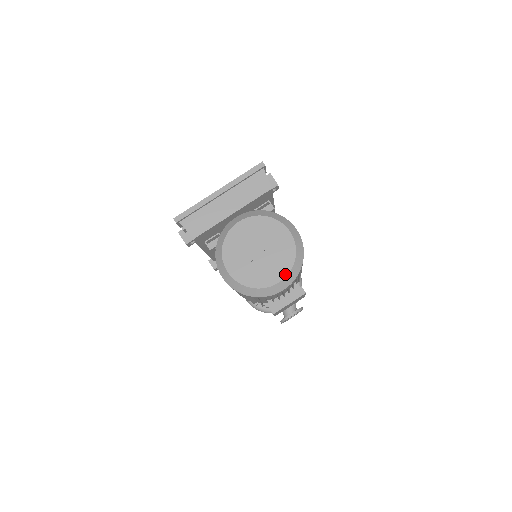
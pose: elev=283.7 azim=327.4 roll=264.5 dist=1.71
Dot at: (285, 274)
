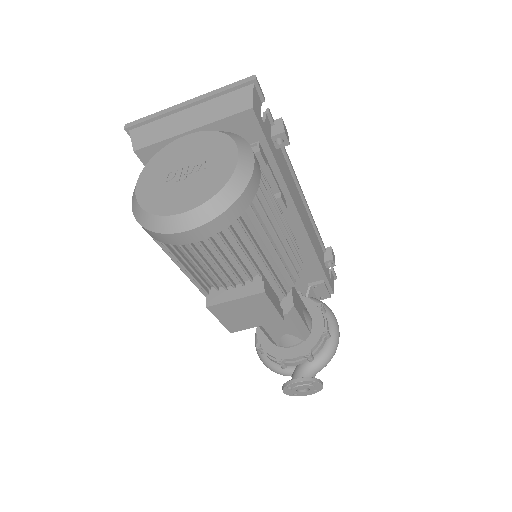
Dot at: (198, 203)
